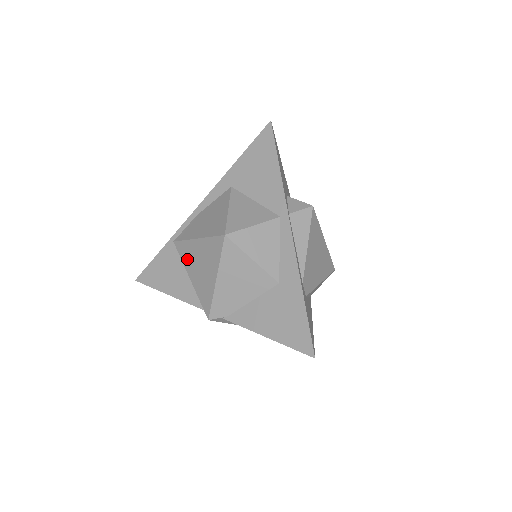
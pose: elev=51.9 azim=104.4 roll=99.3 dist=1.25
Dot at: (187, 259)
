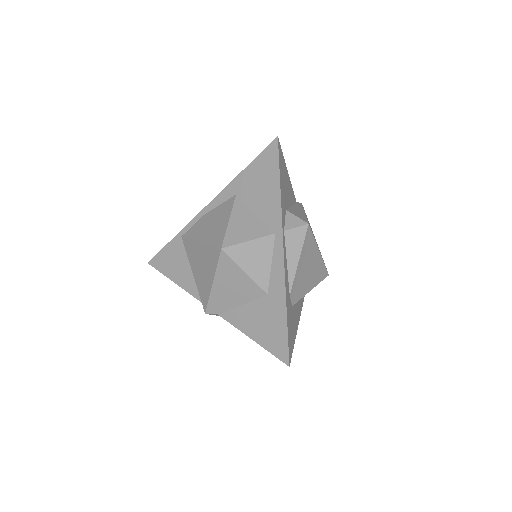
Dot at: (191, 256)
